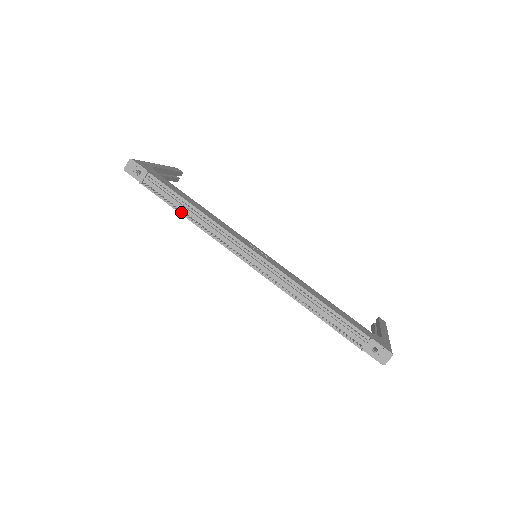
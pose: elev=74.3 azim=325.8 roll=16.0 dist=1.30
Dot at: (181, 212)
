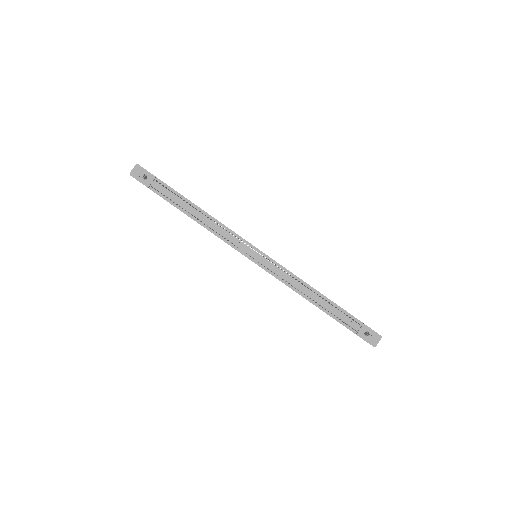
Dot at: (188, 214)
